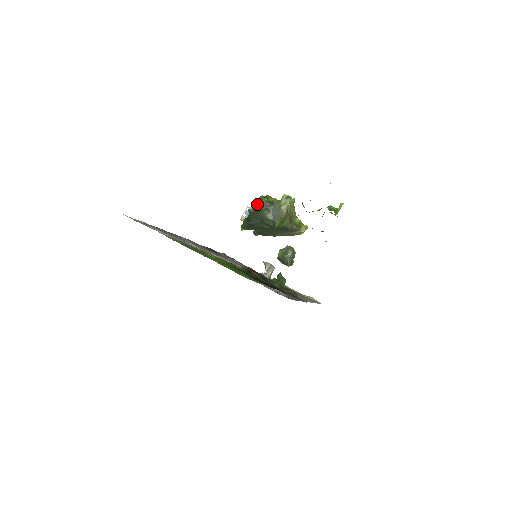
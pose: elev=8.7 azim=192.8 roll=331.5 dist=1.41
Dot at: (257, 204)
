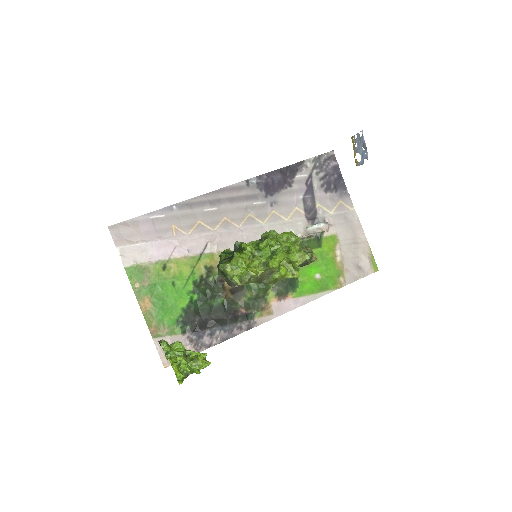
Dot at: (240, 246)
